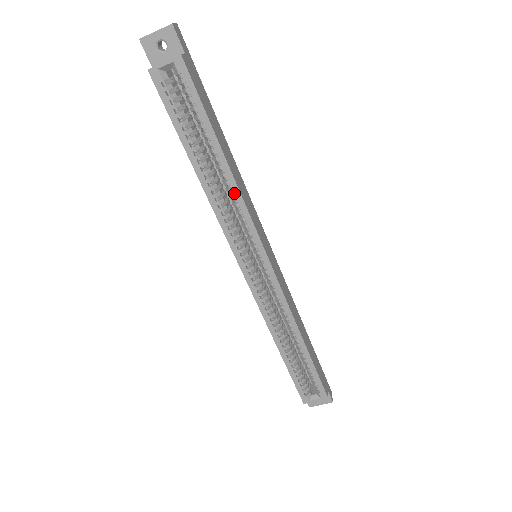
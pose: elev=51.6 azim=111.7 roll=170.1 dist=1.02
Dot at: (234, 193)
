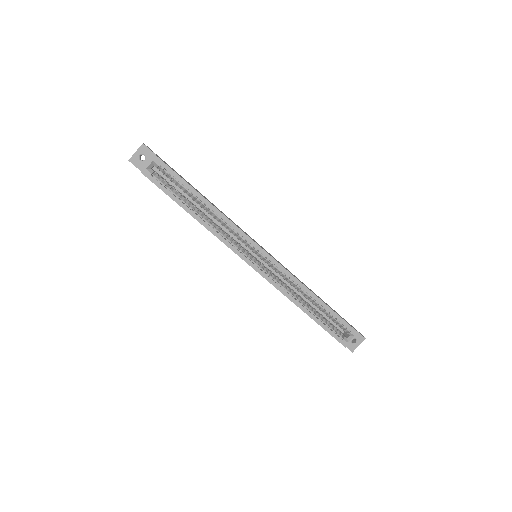
Dot at: (222, 218)
